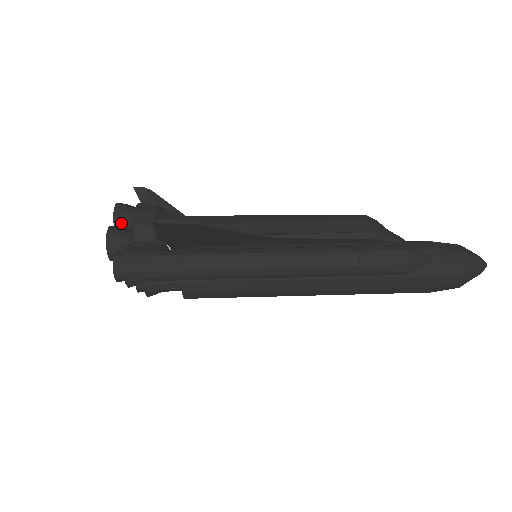
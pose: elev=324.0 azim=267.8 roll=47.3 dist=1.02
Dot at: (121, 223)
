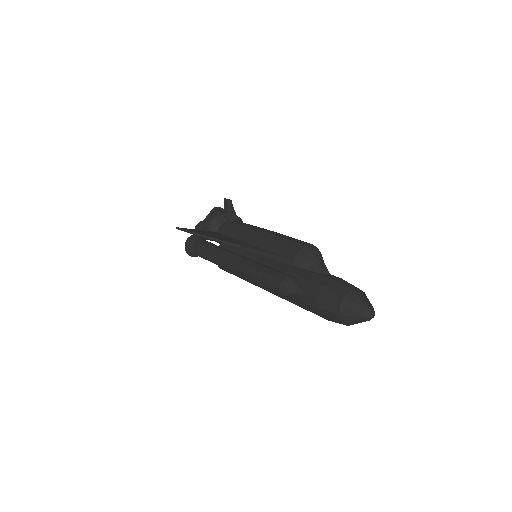
Dot at: occluded
